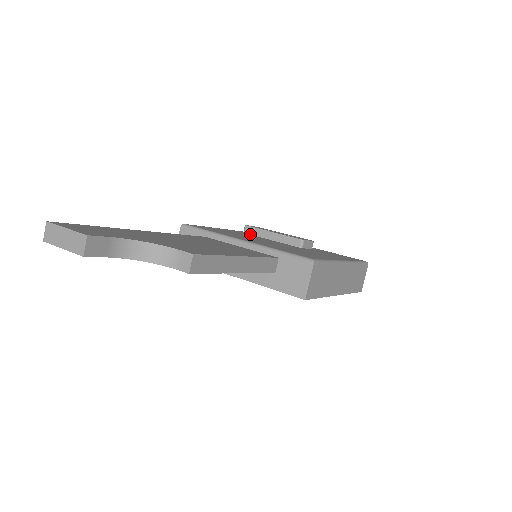
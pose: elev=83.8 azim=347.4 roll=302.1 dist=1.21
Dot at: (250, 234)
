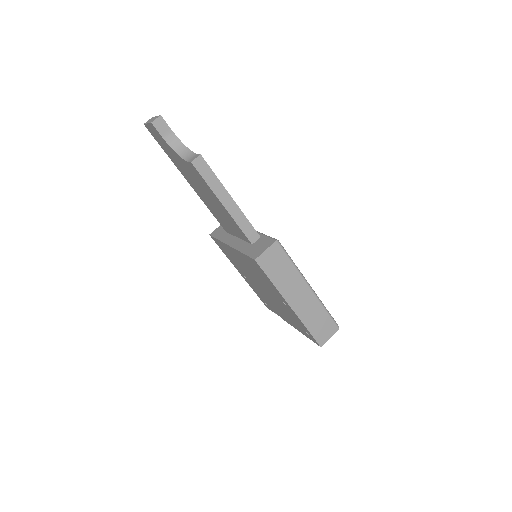
Dot at: occluded
